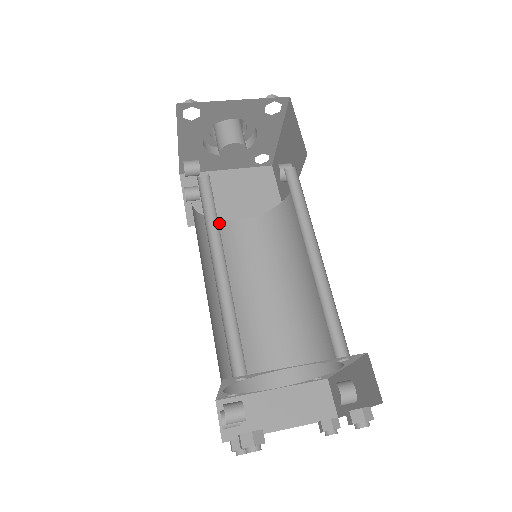
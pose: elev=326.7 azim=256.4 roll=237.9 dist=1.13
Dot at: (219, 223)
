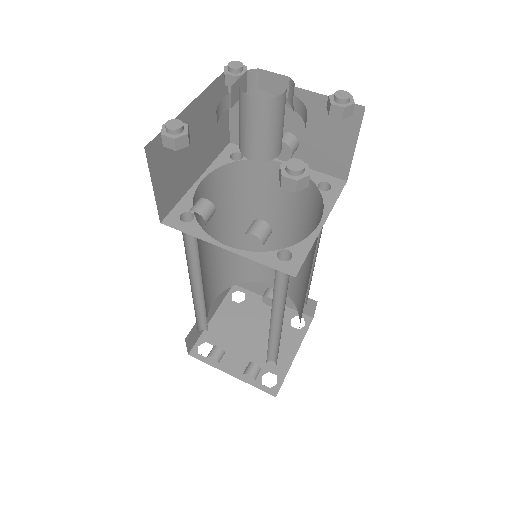
Dot at: (194, 203)
